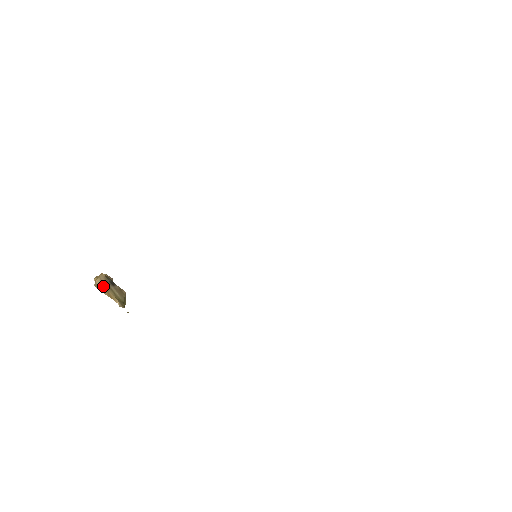
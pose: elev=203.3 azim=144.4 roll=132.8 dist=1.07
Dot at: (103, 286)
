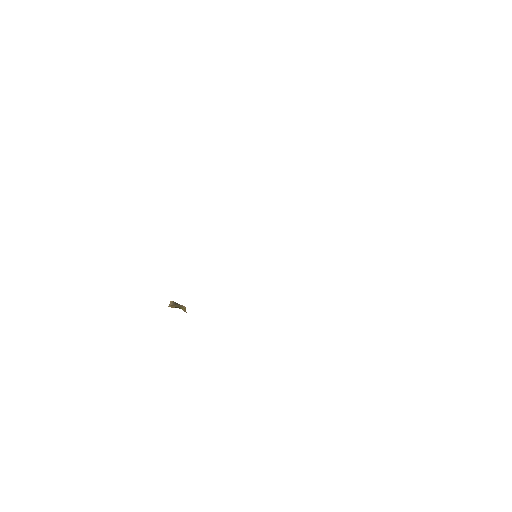
Dot at: (171, 305)
